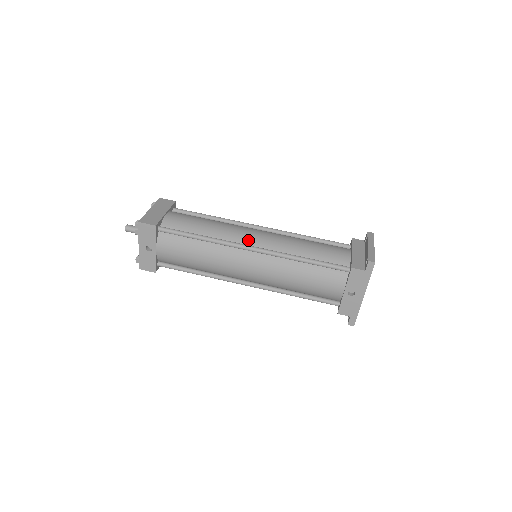
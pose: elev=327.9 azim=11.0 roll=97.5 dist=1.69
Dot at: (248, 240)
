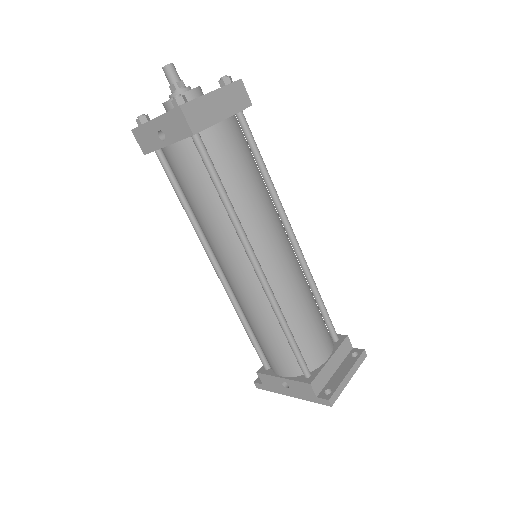
Dot at: (265, 252)
